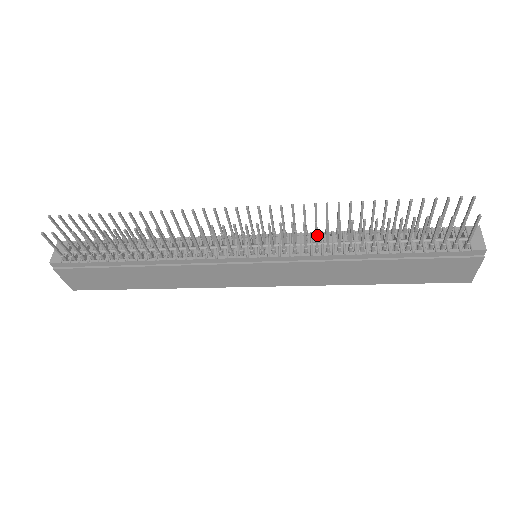
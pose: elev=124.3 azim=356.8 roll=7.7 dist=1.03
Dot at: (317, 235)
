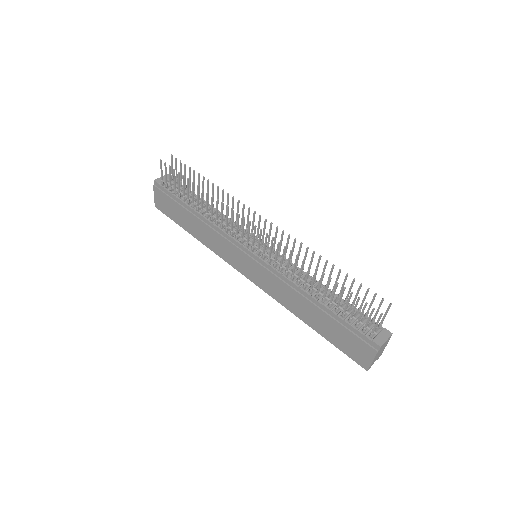
Dot at: (289, 261)
